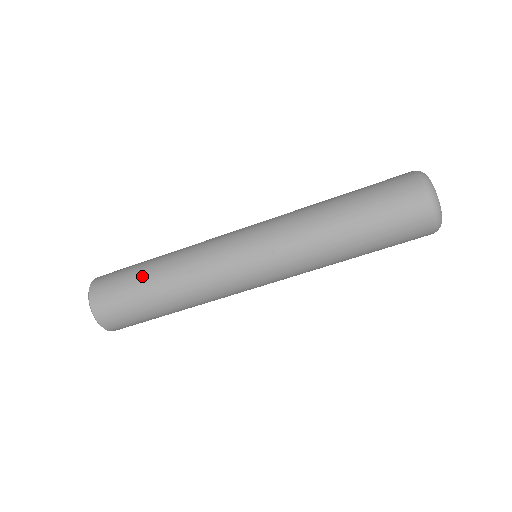
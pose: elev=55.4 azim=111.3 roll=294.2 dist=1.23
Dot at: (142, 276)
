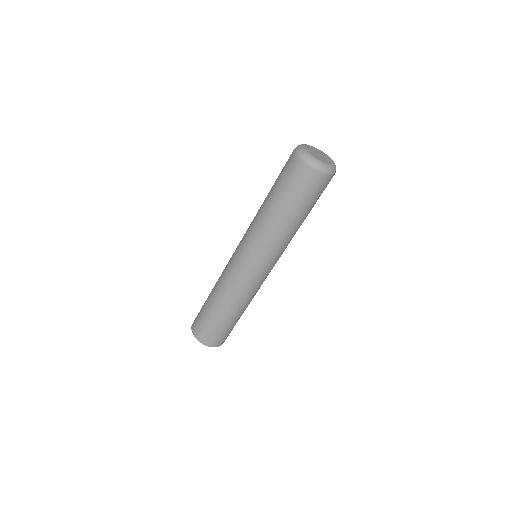
Dot at: (207, 304)
